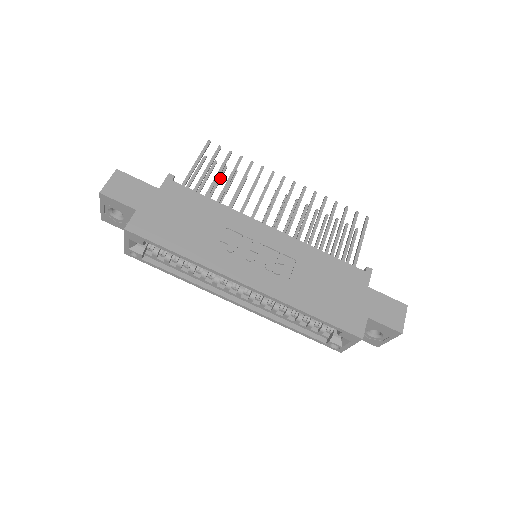
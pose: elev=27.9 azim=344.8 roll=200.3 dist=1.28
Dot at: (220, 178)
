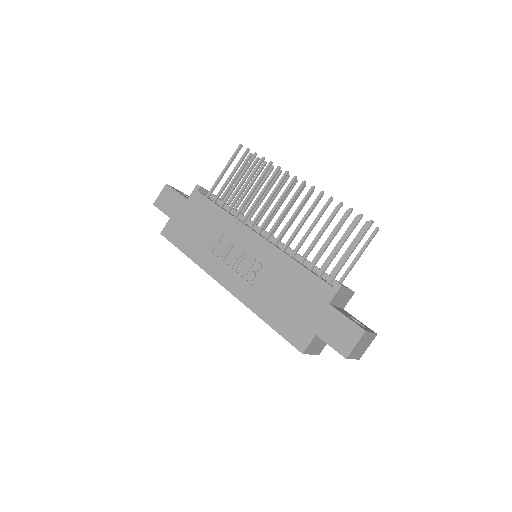
Dot at: (256, 175)
